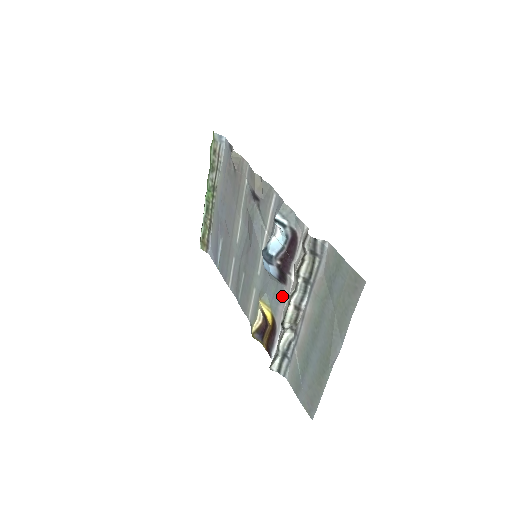
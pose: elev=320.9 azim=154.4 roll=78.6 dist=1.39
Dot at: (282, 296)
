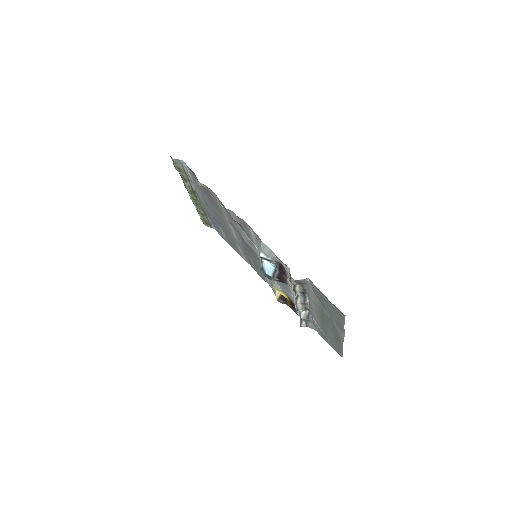
Dot at: (289, 289)
